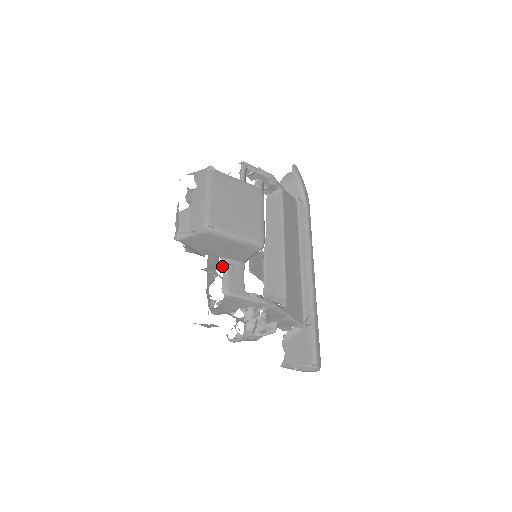
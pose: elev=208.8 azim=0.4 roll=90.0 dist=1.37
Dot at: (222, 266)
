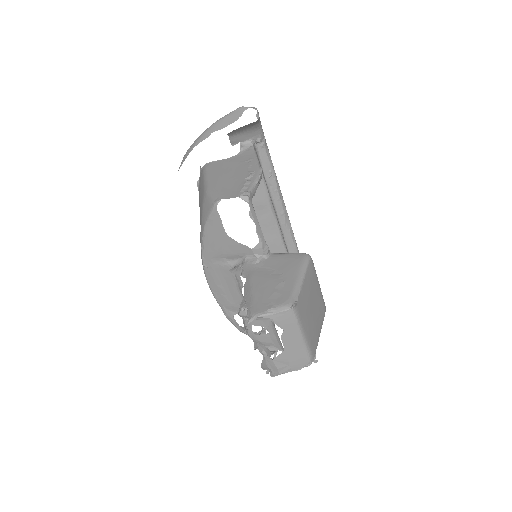
Dot at: occluded
